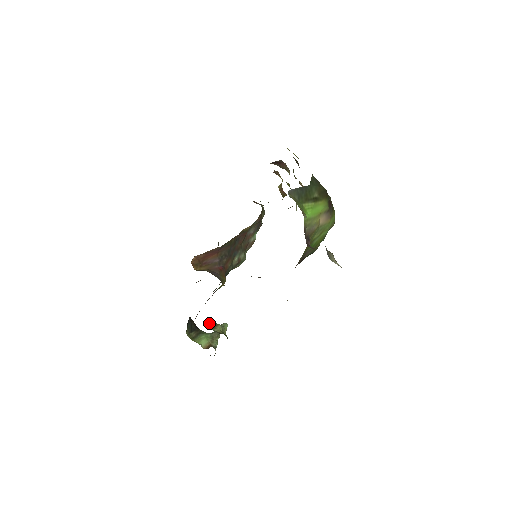
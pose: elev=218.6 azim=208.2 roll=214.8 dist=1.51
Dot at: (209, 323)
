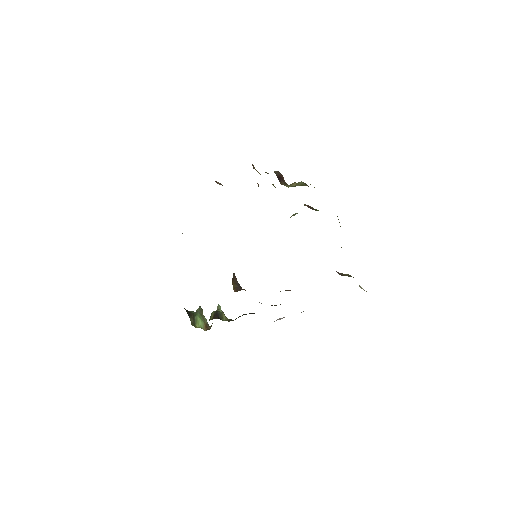
Dot at: (217, 314)
